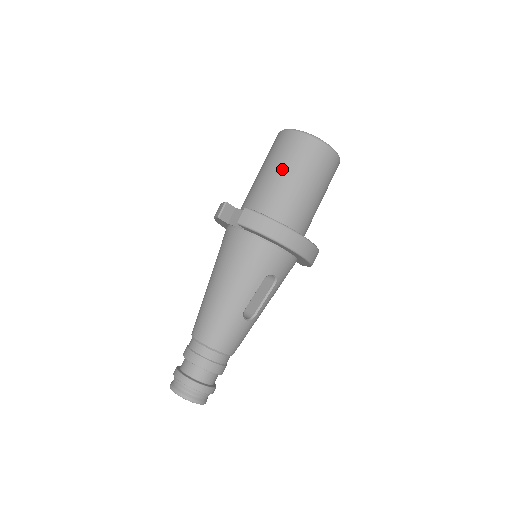
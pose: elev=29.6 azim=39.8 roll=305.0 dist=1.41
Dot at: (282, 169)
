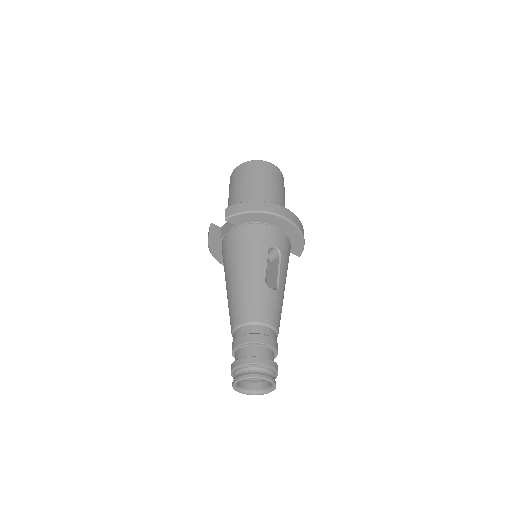
Dot at: (242, 185)
